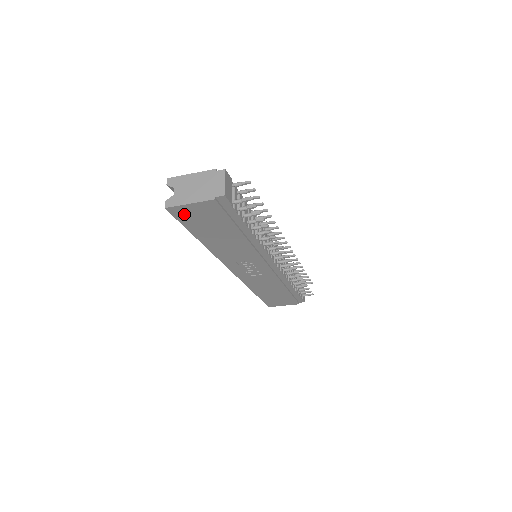
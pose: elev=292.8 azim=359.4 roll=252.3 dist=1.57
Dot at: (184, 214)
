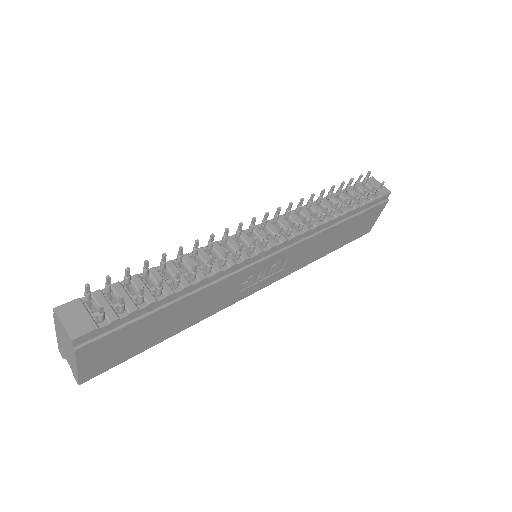
Dot at: (100, 366)
